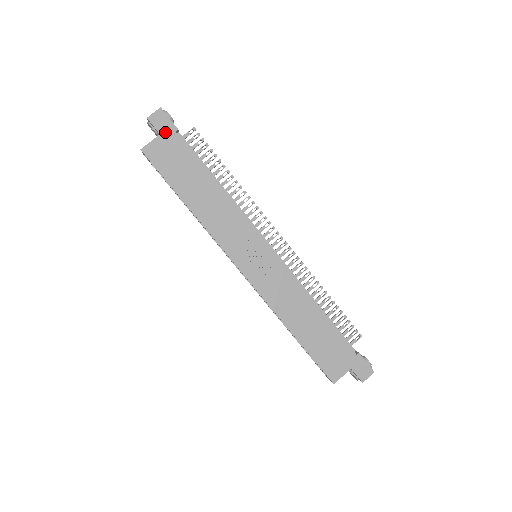
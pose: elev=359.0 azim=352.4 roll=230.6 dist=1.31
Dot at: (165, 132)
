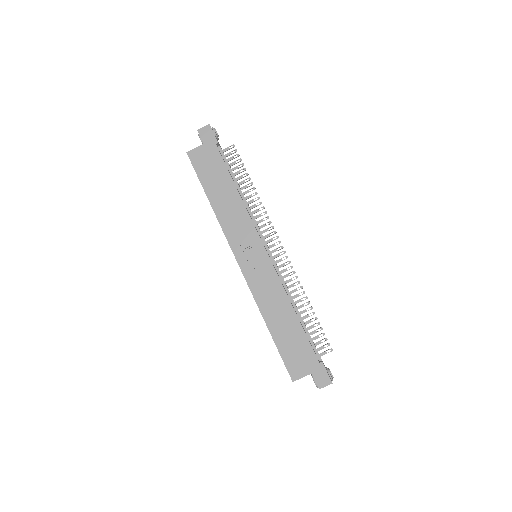
Dot at: (208, 143)
